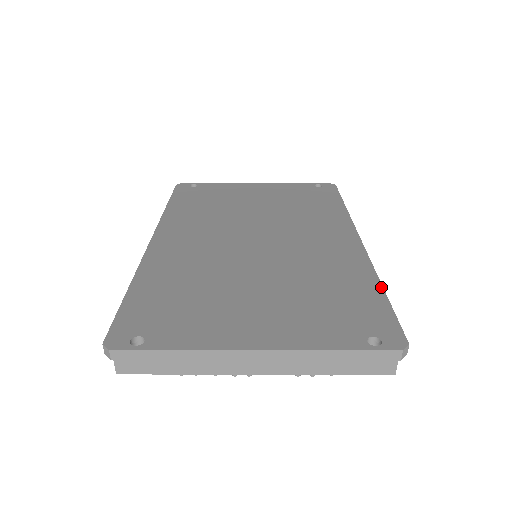
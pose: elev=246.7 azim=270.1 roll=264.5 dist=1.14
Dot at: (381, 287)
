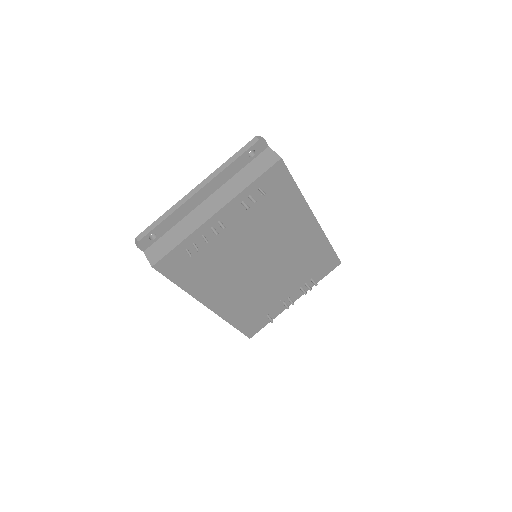
Dot at: occluded
